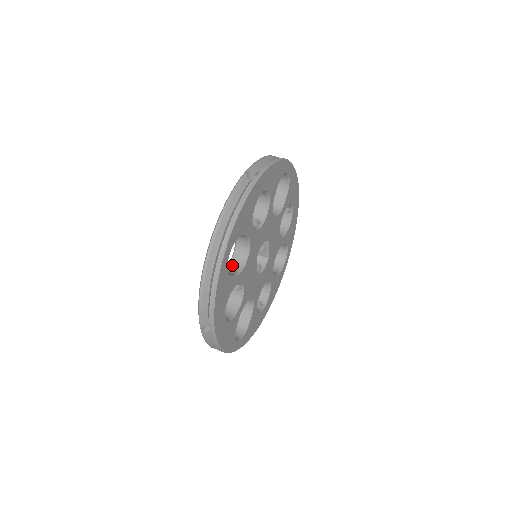
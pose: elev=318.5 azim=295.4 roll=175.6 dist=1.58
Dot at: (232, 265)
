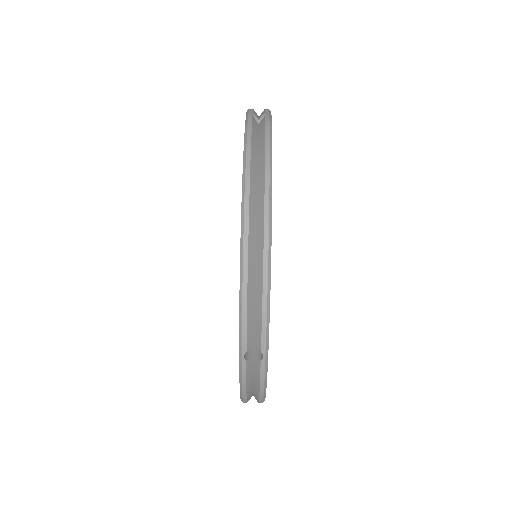
Dot at: occluded
